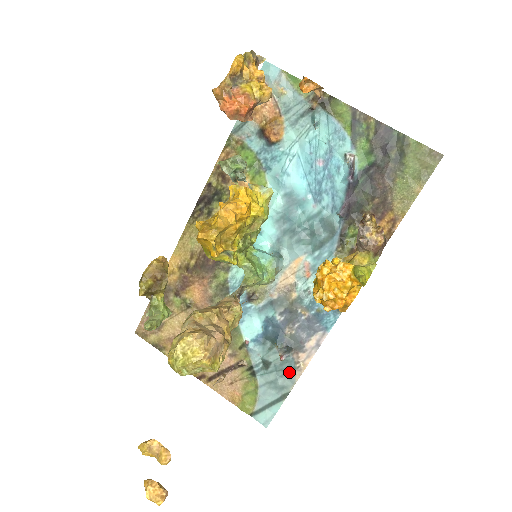
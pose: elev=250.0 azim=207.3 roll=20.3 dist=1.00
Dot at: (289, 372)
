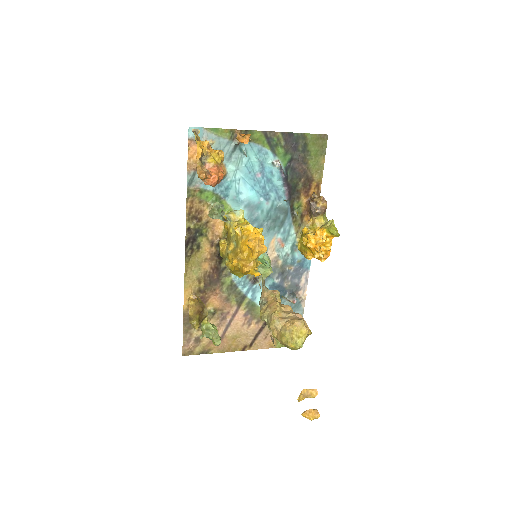
Dot at: (297, 306)
